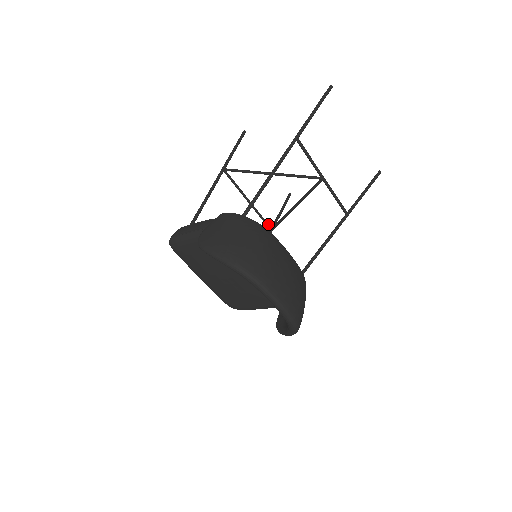
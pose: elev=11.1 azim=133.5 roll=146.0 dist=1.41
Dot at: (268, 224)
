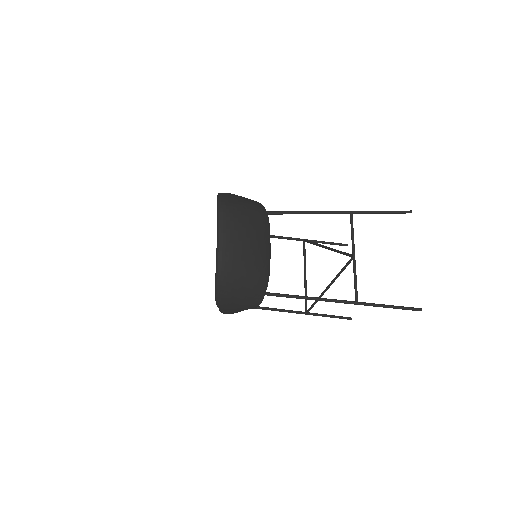
Dot at: occluded
